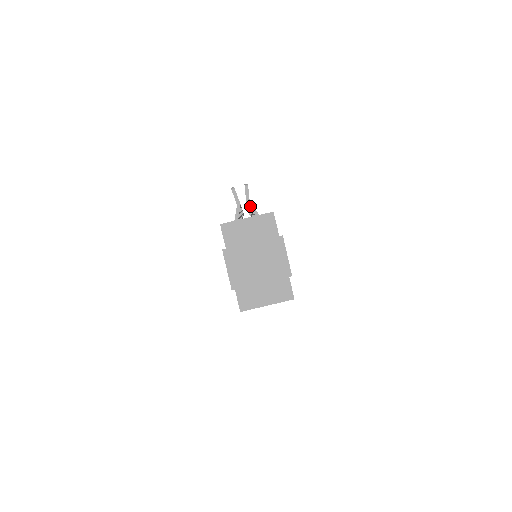
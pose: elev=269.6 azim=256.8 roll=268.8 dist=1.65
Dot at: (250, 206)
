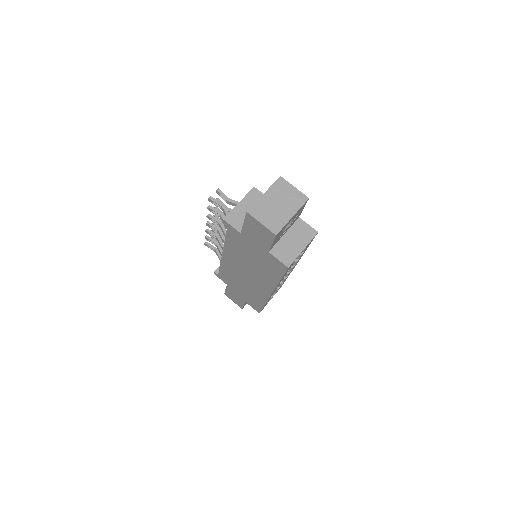
Dot at: (232, 201)
